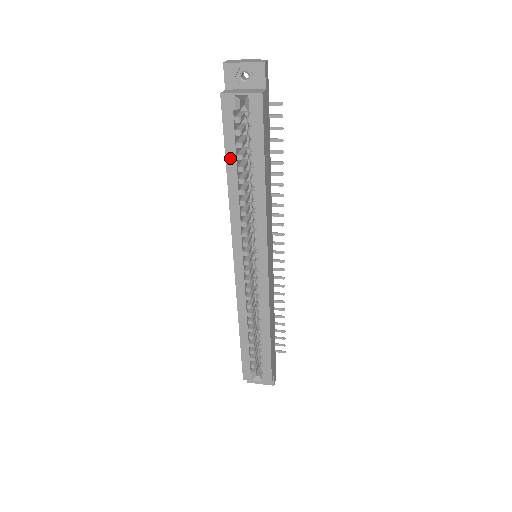
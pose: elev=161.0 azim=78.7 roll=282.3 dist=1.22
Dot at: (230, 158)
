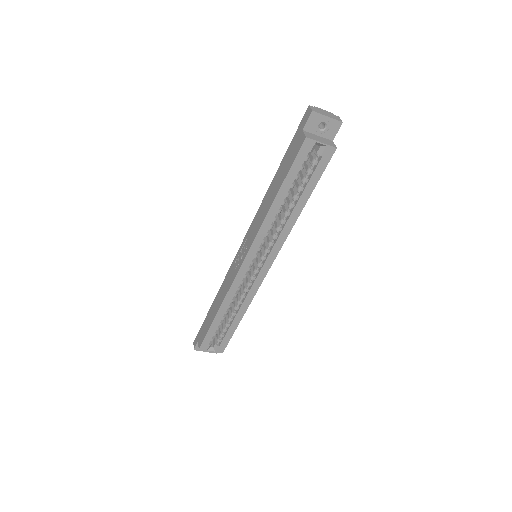
Dot at: (286, 185)
